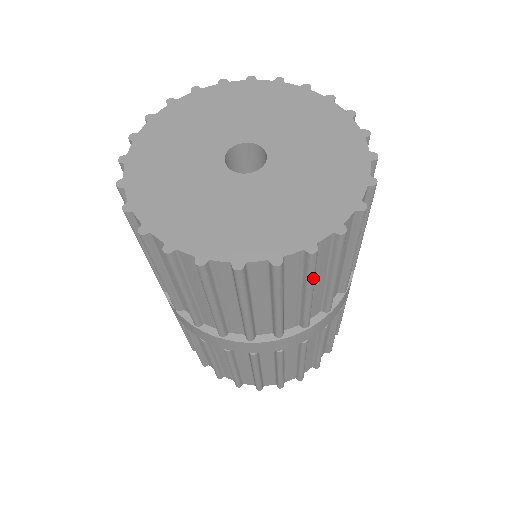
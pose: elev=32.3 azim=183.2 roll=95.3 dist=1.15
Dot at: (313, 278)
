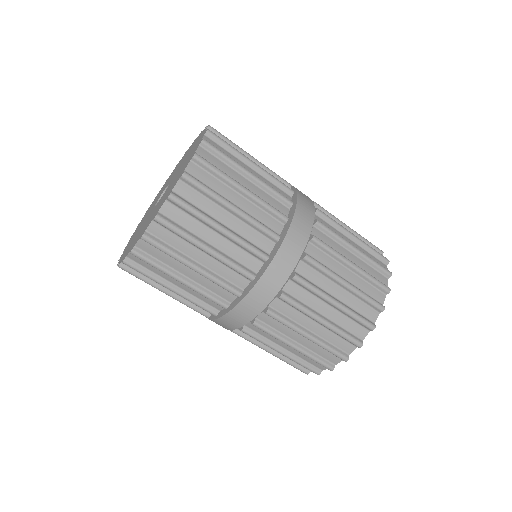
Dot at: (185, 235)
